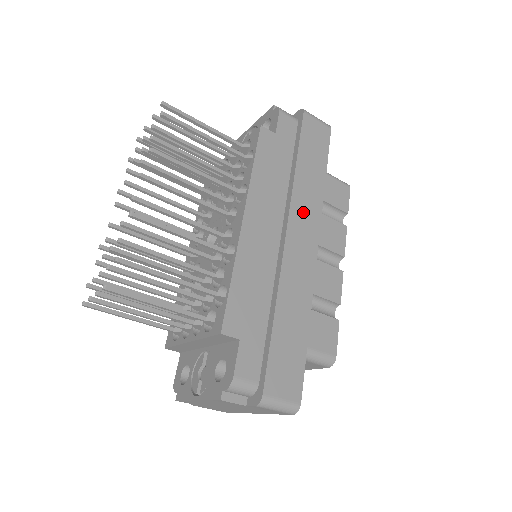
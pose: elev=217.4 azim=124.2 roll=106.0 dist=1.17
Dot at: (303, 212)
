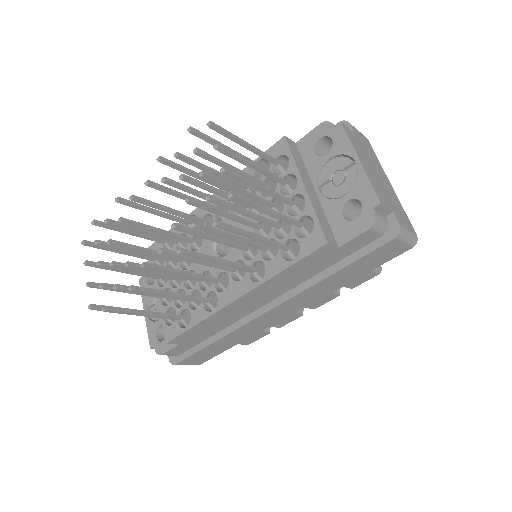
Dot at: (299, 301)
